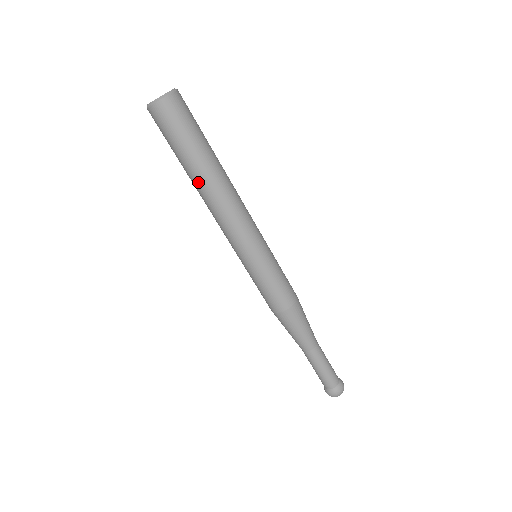
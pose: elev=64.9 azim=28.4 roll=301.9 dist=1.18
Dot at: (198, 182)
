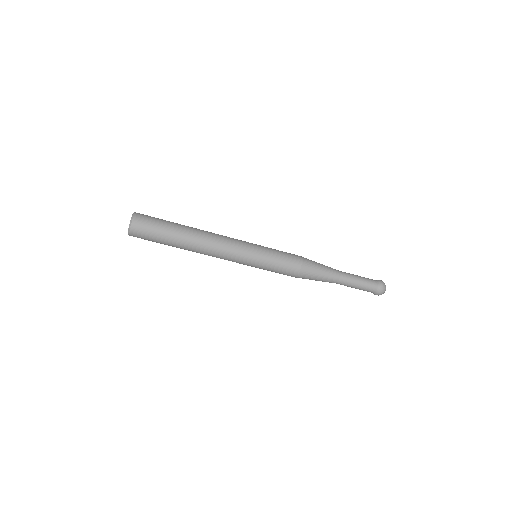
Dot at: (186, 249)
